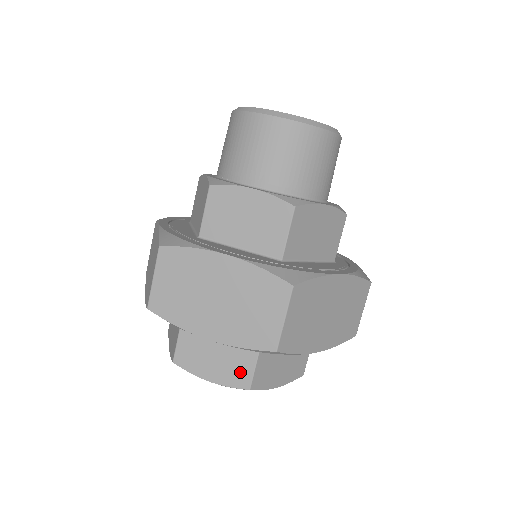
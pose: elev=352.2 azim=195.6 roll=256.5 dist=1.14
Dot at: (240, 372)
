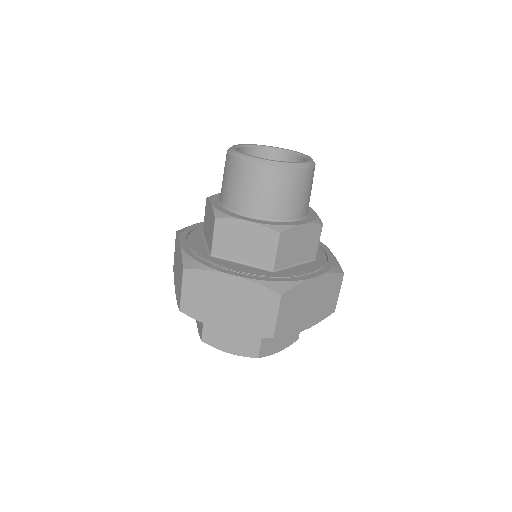
Dot at: (201, 327)
